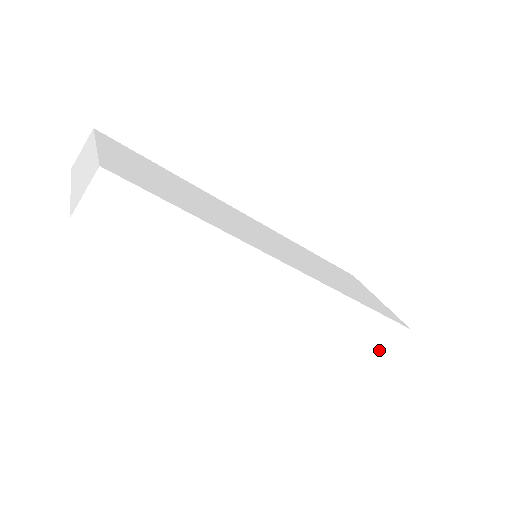
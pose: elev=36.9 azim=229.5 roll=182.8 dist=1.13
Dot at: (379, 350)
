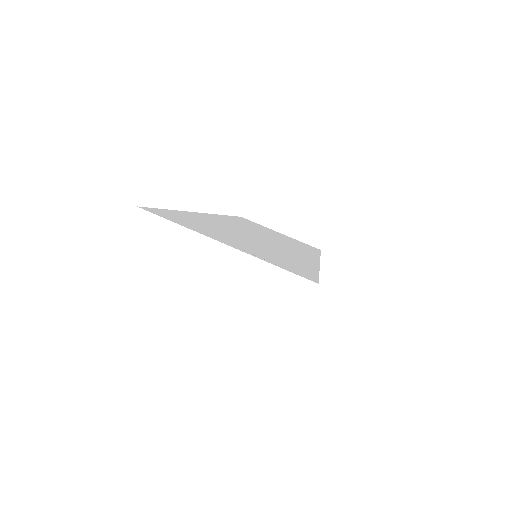
Dot at: occluded
